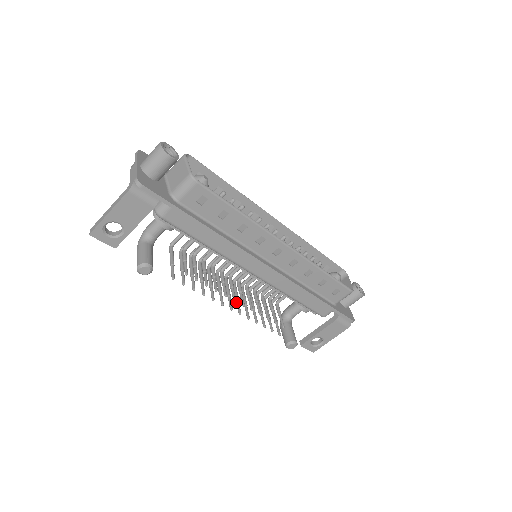
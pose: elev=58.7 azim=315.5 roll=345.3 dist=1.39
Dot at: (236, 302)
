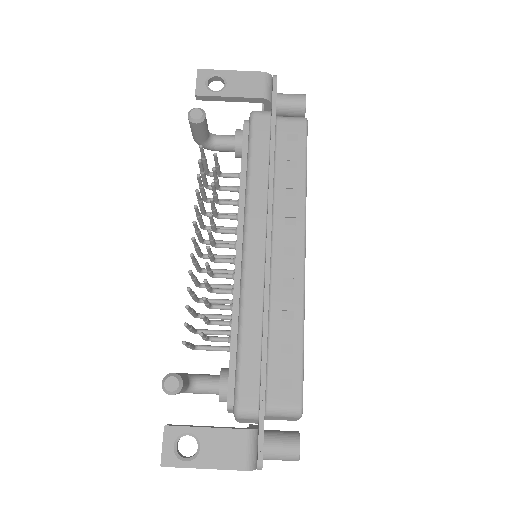
Dot at: occluded
